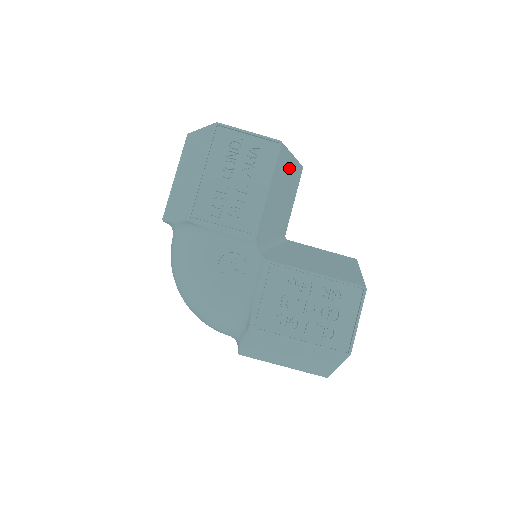
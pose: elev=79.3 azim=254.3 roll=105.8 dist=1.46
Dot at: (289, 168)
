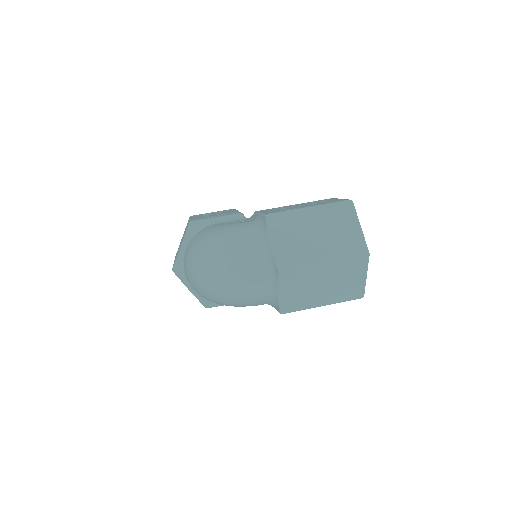
Dot at: occluded
